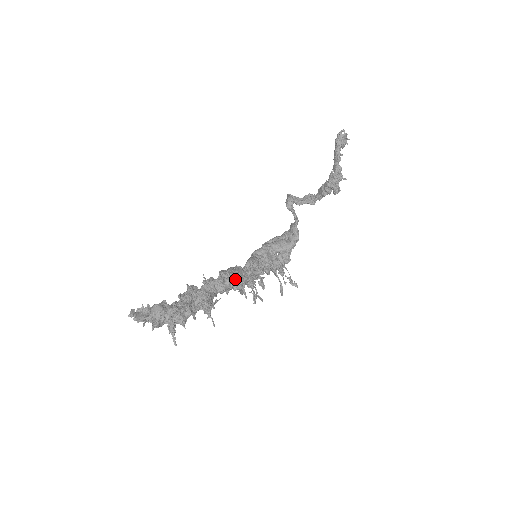
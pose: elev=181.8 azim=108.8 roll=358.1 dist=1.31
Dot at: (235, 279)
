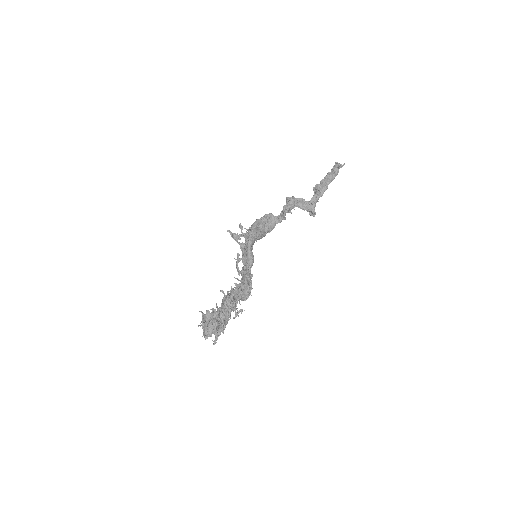
Dot at: occluded
